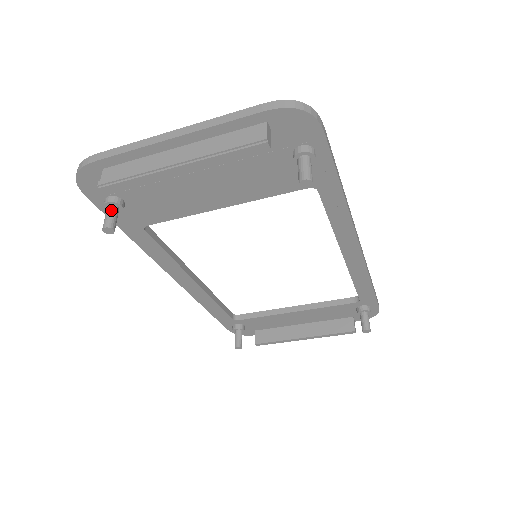
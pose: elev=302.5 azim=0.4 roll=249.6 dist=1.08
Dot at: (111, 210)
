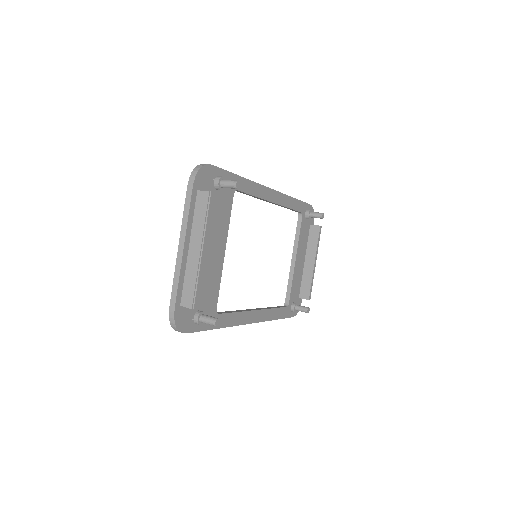
Dot at: (204, 318)
